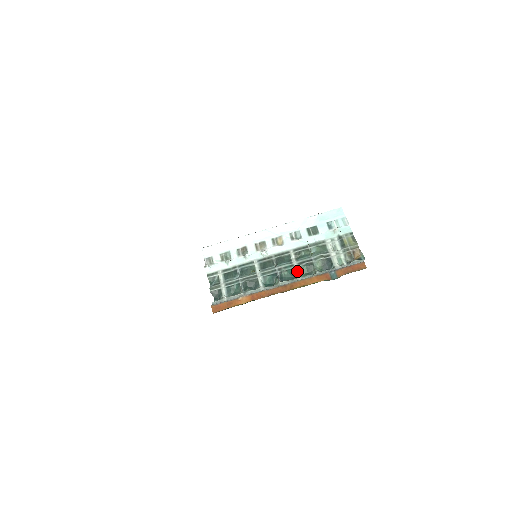
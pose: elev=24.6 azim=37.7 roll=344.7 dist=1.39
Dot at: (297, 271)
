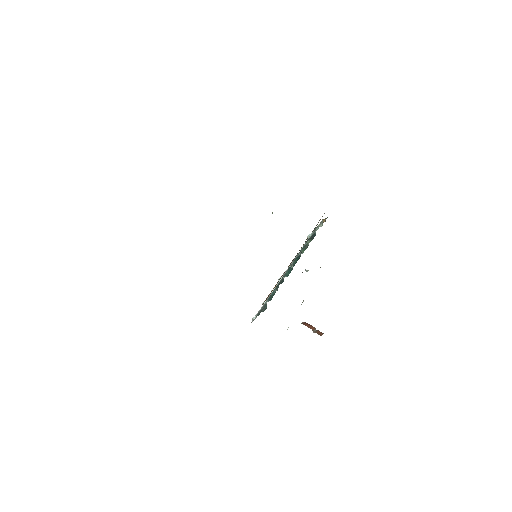
Dot at: occluded
